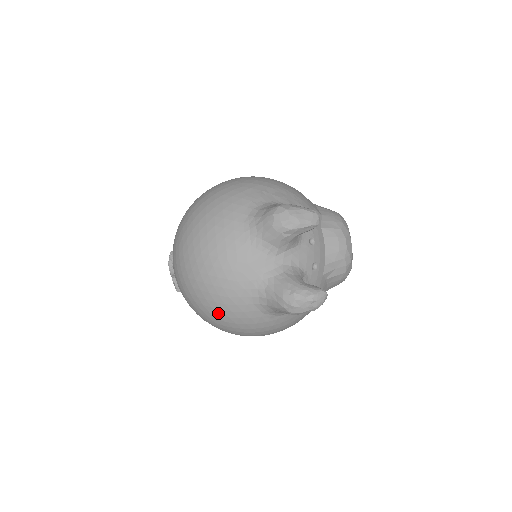
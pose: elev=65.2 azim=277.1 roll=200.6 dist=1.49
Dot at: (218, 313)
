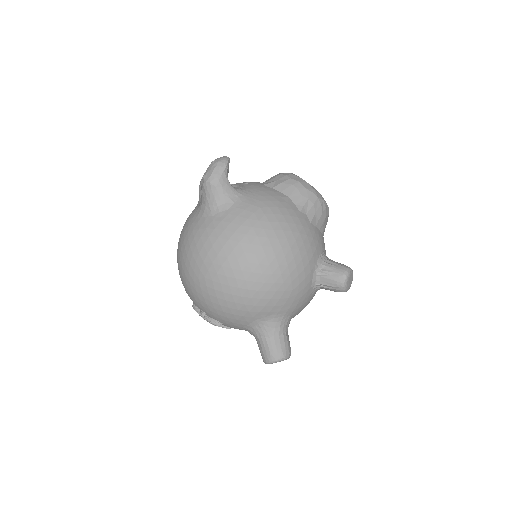
Dot at: (191, 253)
